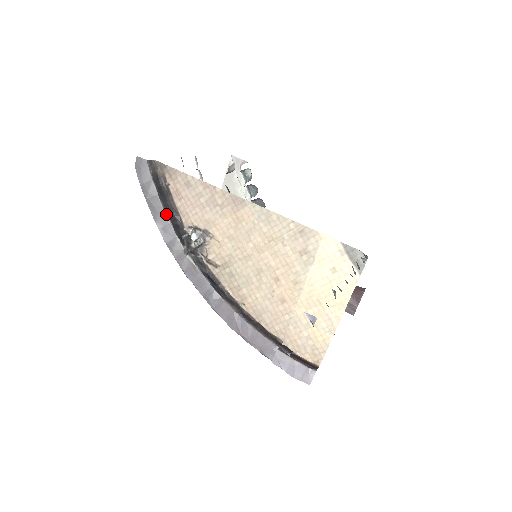
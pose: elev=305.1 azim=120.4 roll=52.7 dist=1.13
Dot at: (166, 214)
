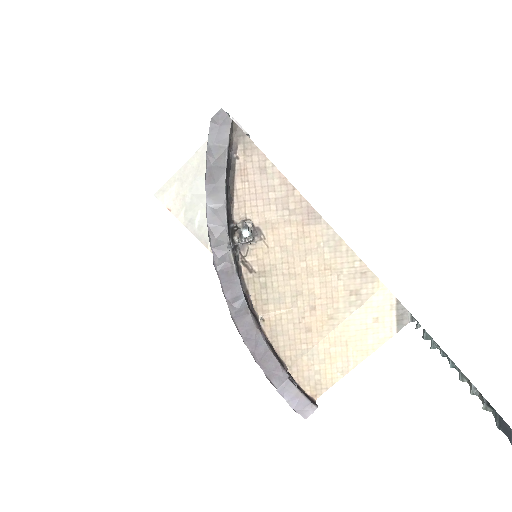
Dot at: (226, 194)
